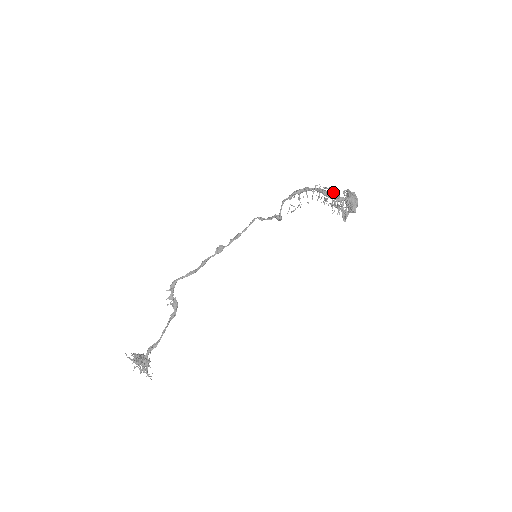
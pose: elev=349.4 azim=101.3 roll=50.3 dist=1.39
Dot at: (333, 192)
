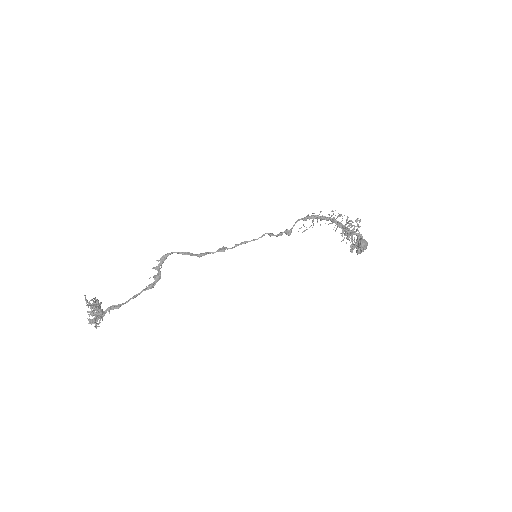
Dot at: occluded
